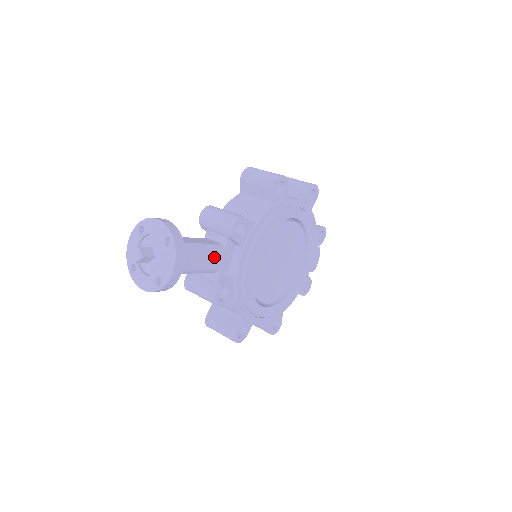
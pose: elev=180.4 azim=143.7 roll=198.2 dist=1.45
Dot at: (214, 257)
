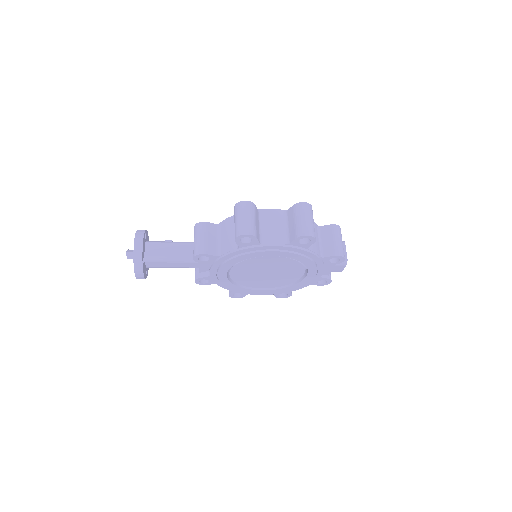
Dot at: (189, 264)
